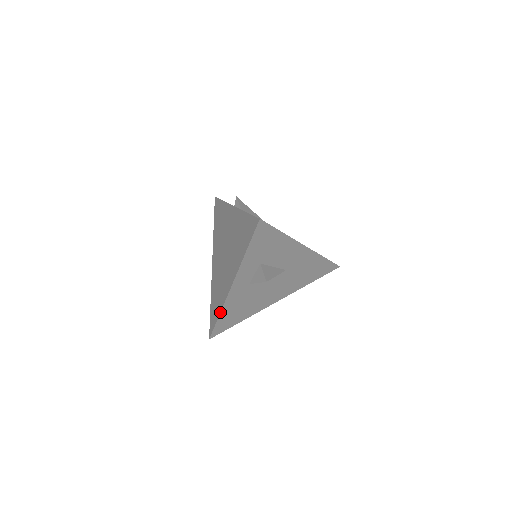
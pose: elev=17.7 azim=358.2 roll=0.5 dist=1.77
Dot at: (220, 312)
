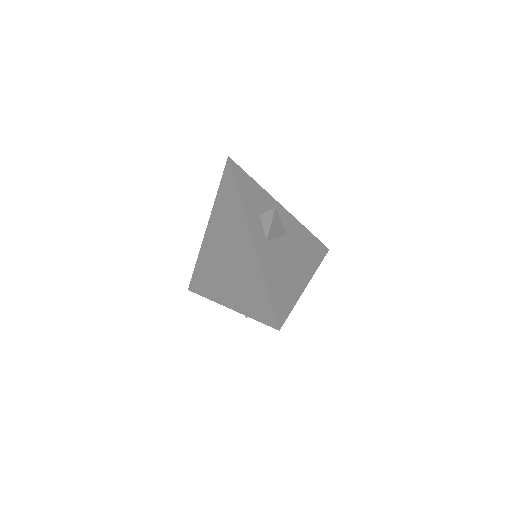
Dot at: (264, 280)
